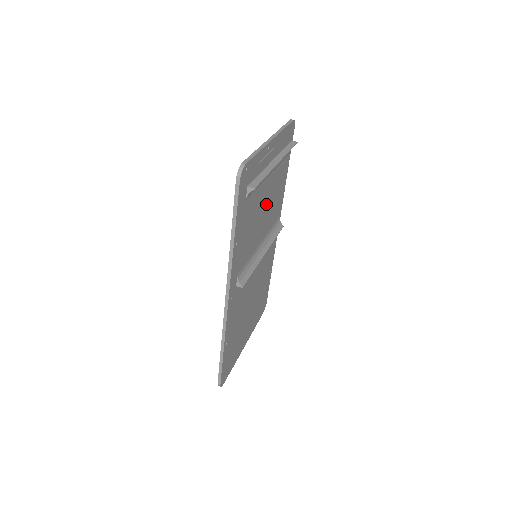
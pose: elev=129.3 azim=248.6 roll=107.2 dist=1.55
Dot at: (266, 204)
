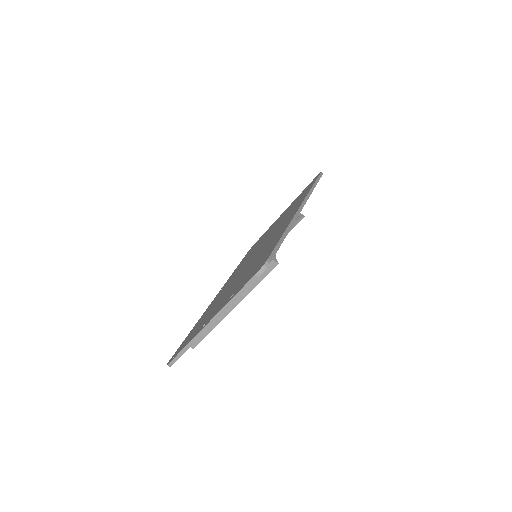
Dot at: occluded
